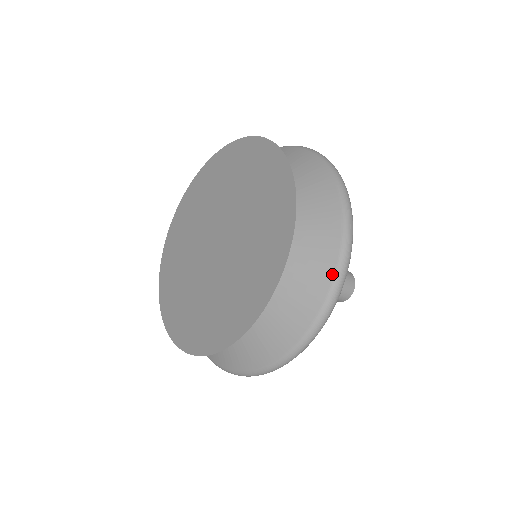
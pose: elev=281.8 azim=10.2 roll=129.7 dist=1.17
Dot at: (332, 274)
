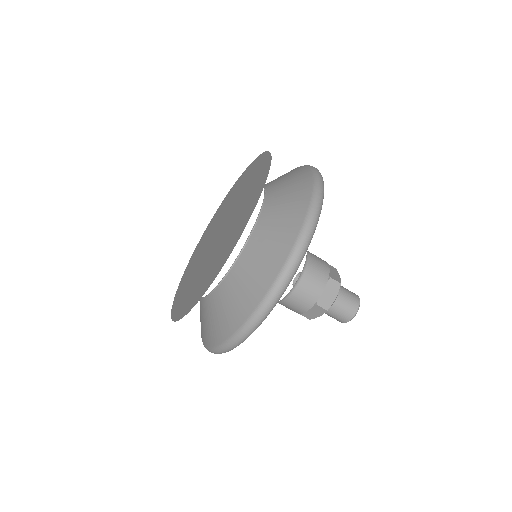
Dot at: (309, 195)
